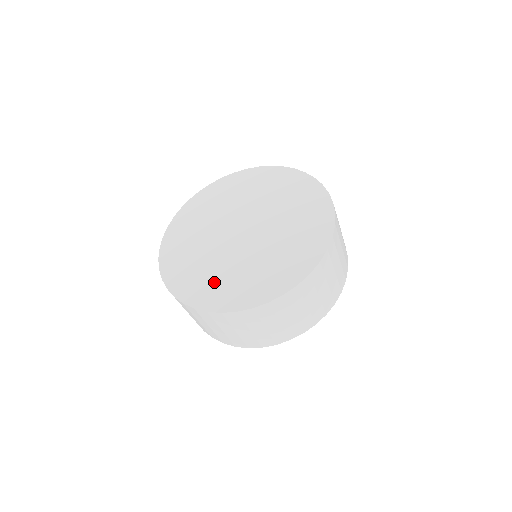
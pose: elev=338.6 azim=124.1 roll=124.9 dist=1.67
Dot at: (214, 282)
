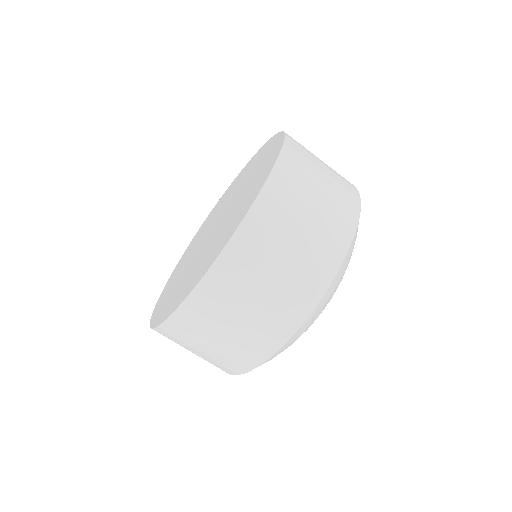
Dot at: (172, 293)
